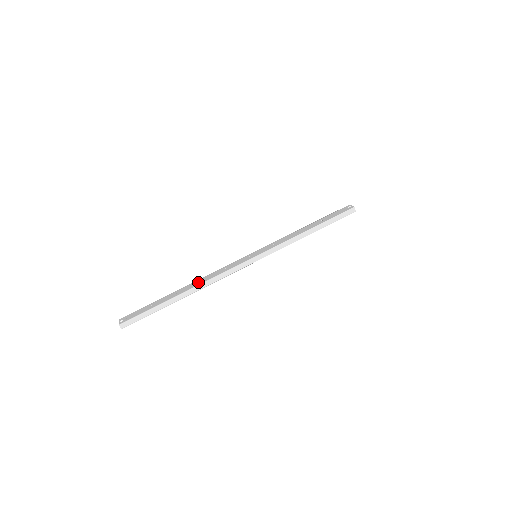
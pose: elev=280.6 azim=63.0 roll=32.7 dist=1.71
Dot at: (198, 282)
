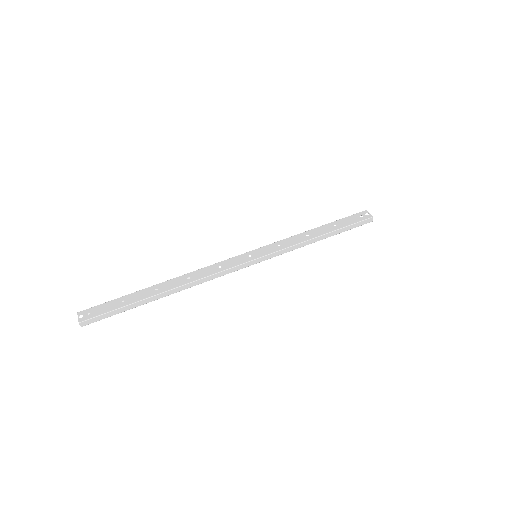
Dot at: (184, 279)
